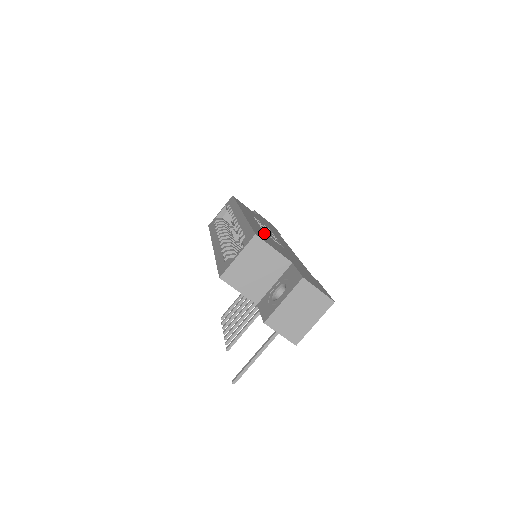
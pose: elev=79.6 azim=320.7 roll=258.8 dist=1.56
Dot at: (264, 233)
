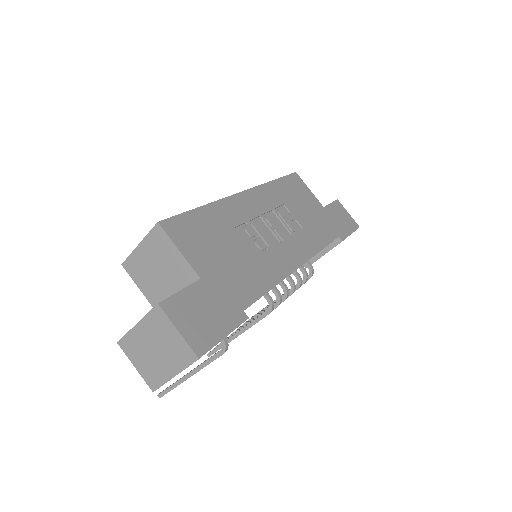
Dot at: (230, 227)
